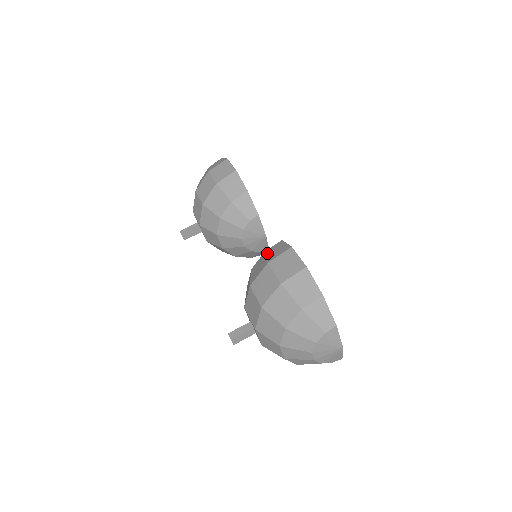
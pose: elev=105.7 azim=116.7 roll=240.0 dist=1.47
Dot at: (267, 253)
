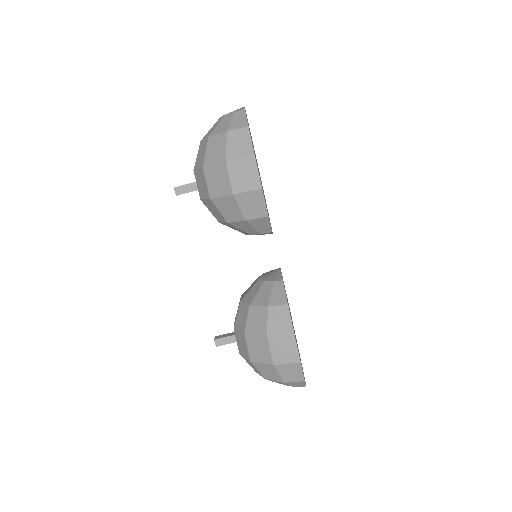
Dot at: (269, 315)
